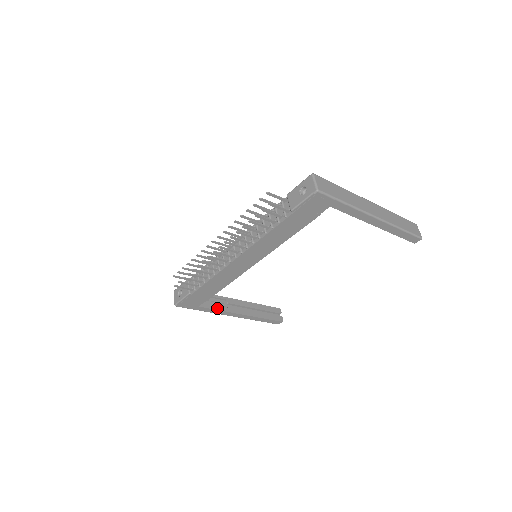
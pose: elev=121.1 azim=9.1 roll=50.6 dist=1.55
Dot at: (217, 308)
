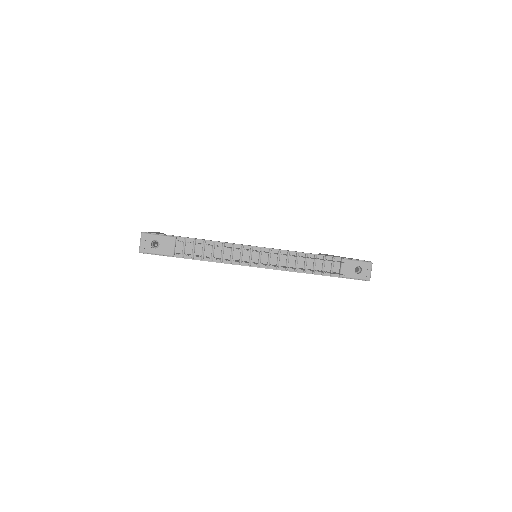
Dot at: occluded
